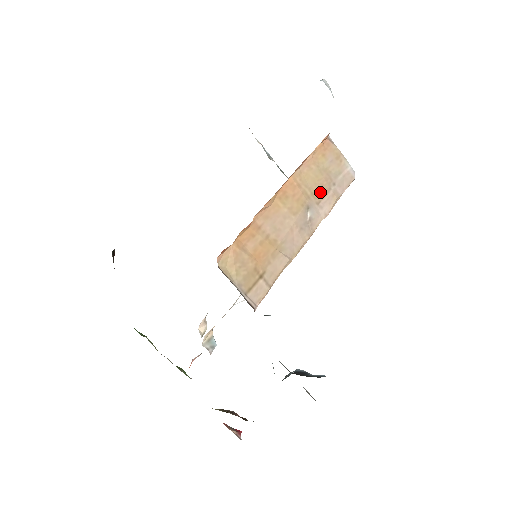
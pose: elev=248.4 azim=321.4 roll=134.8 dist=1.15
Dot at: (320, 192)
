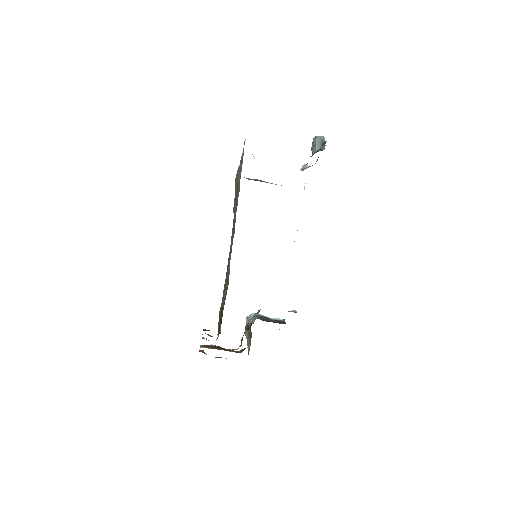
Dot at: occluded
